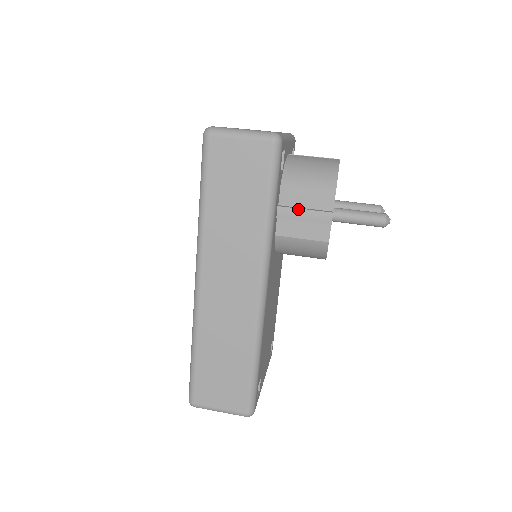
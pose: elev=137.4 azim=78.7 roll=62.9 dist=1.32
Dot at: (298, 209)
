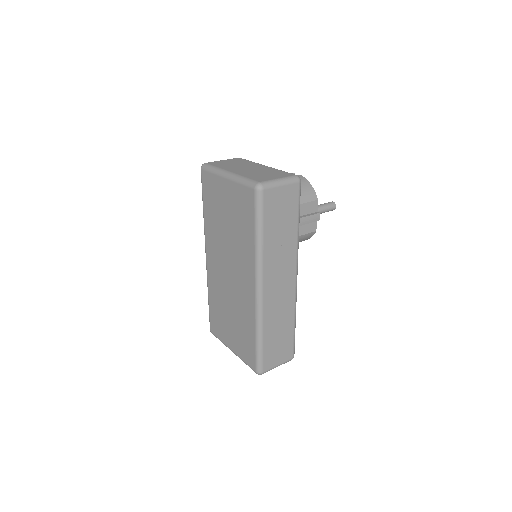
Dot at: (303, 218)
